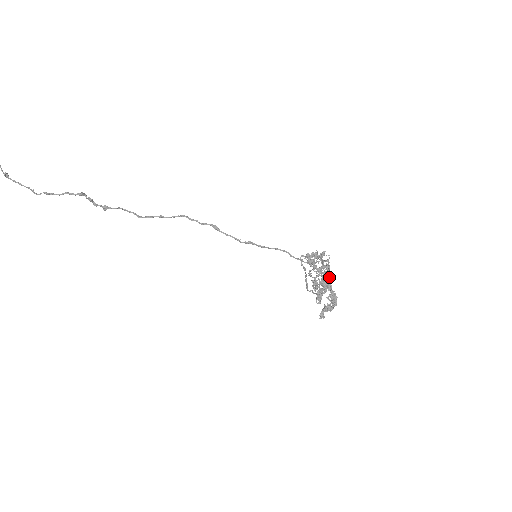
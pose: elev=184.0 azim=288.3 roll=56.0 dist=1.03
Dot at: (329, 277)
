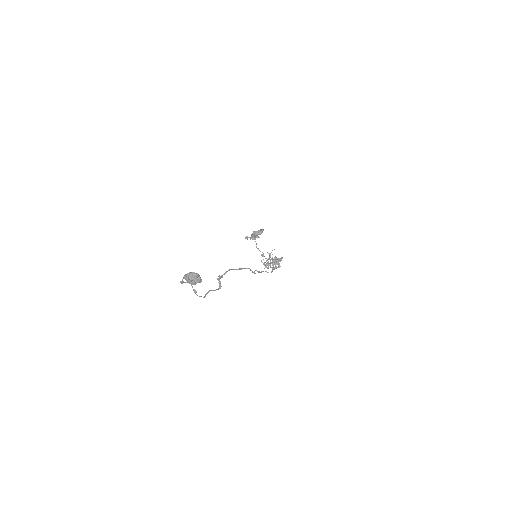
Dot at: occluded
